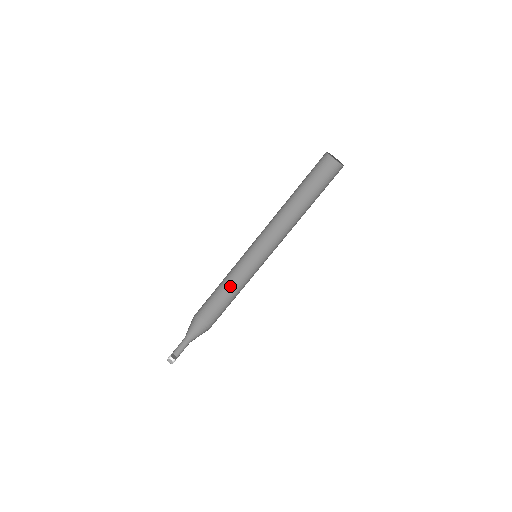
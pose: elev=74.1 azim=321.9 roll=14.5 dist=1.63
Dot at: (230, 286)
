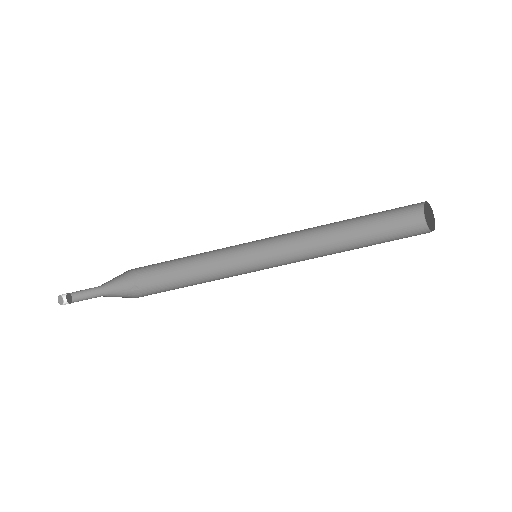
Dot at: (194, 257)
